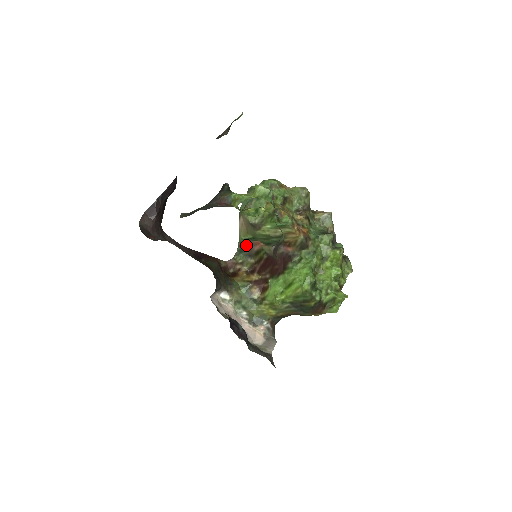
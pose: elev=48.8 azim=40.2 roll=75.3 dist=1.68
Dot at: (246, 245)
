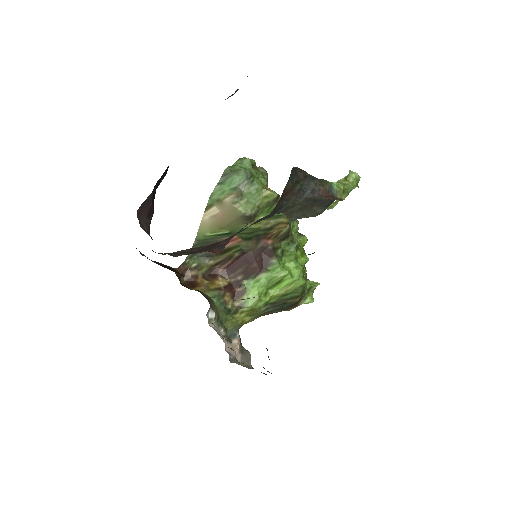
Dot at: (208, 243)
